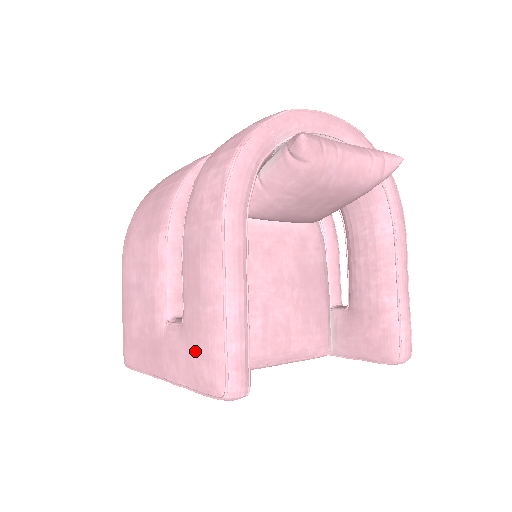
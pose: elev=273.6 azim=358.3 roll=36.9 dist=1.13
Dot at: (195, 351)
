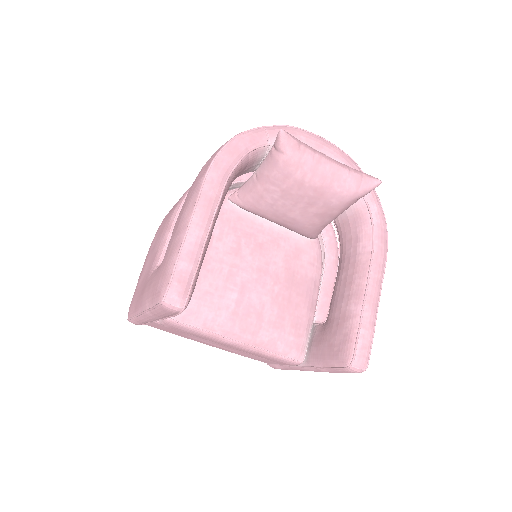
Dot at: (160, 273)
